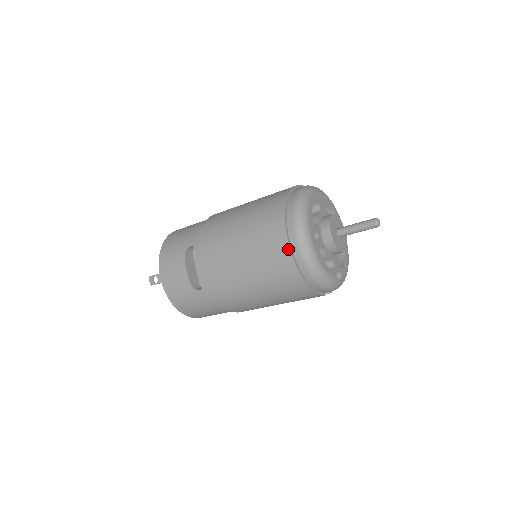
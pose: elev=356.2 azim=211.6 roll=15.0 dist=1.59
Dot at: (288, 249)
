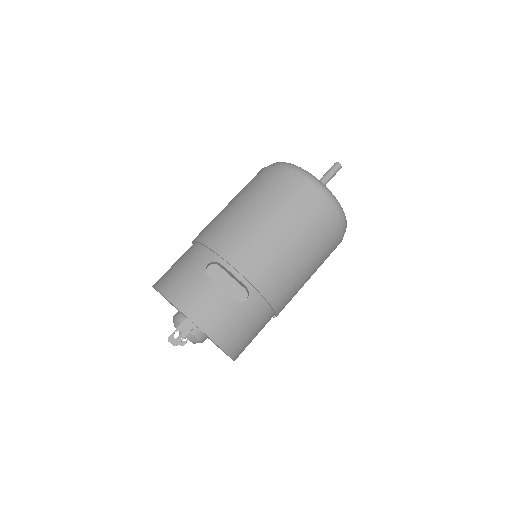
Dot at: (316, 195)
